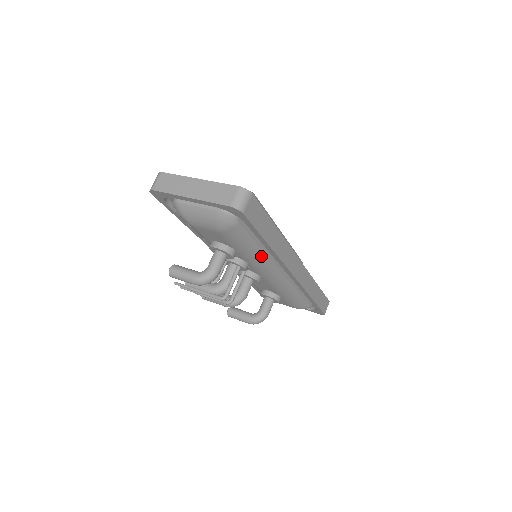
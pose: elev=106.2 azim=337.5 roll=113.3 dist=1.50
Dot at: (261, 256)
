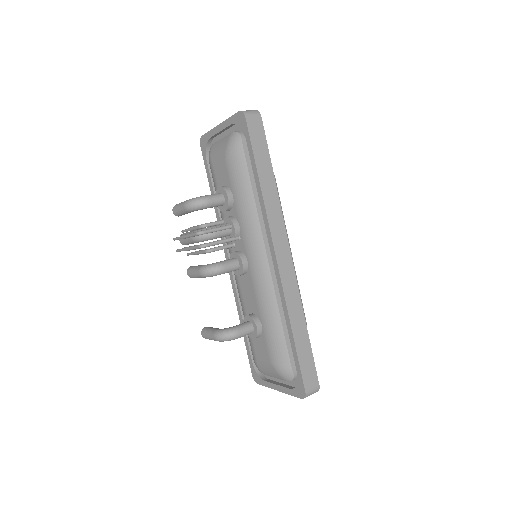
Dot at: (252, 211)
